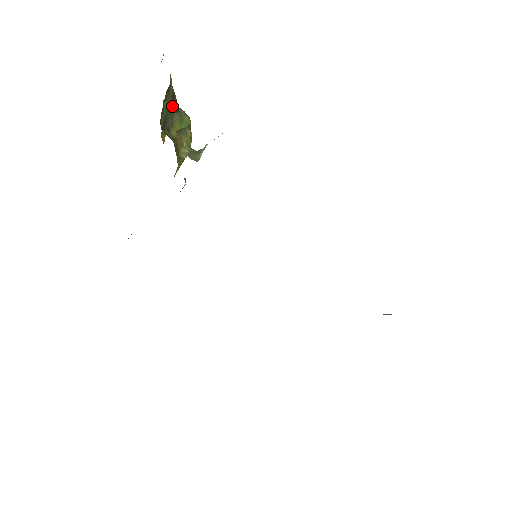
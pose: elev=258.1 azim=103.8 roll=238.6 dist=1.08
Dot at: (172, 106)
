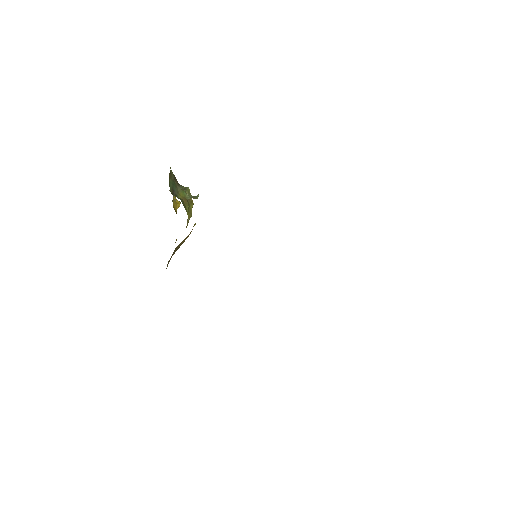
Dot at: (175, 182)
